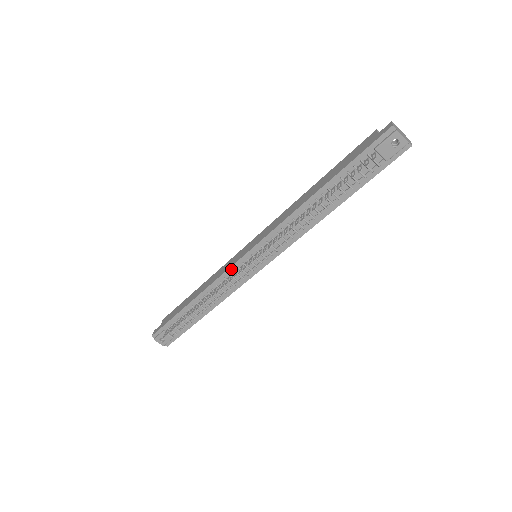
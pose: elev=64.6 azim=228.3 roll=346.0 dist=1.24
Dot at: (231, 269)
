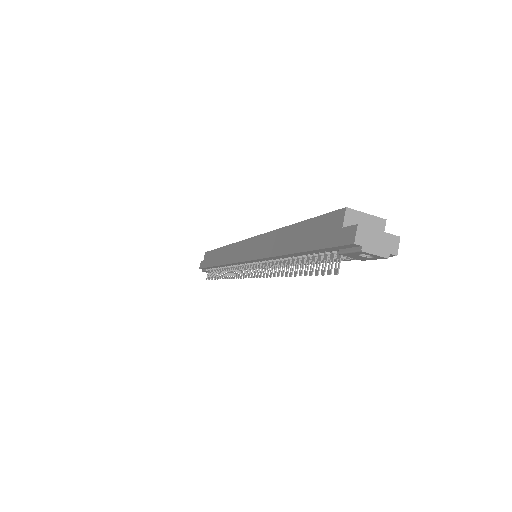
Dot at: (235, 264)
